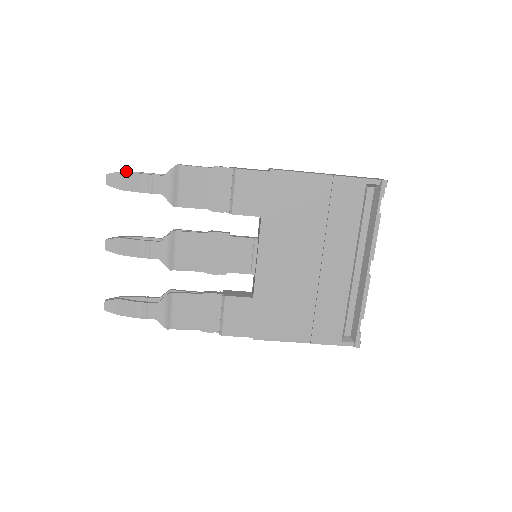
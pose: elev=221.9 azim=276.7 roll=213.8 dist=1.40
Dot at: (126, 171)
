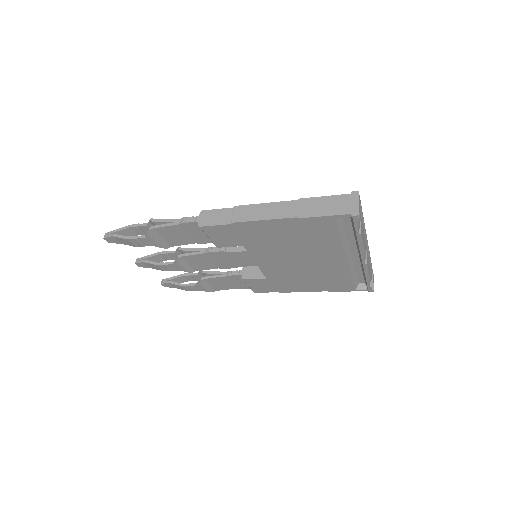
Dot at: (116, 231)
